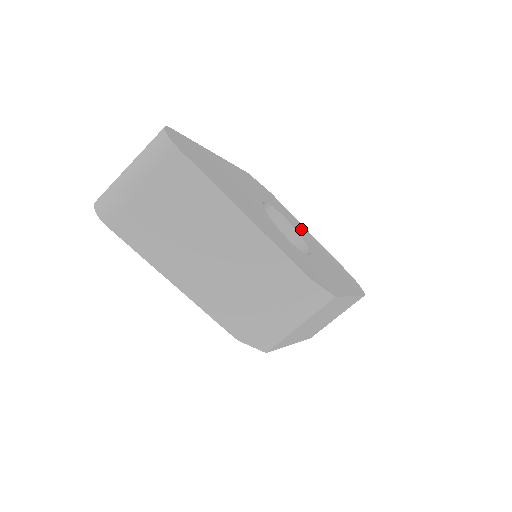
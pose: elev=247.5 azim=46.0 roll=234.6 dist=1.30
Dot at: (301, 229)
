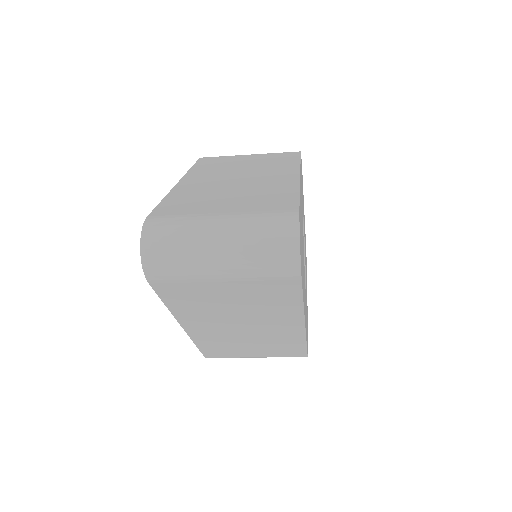
Dot at: occluded
